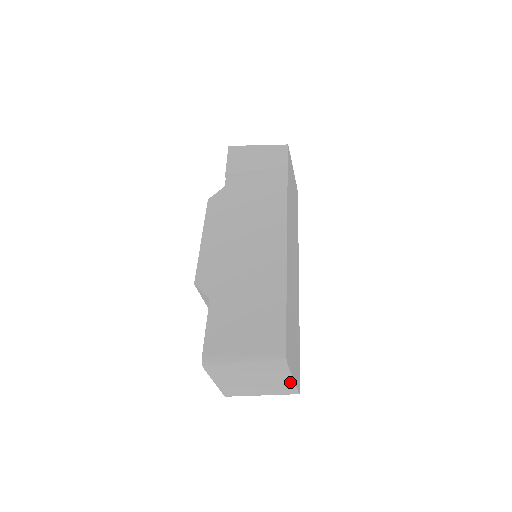
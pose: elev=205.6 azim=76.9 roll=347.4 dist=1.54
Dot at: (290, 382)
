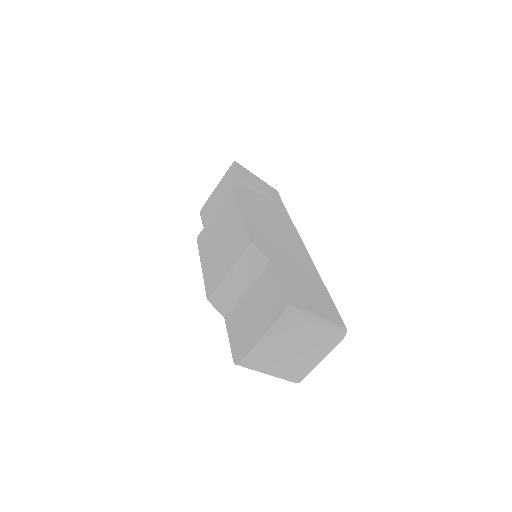
Dot at: (315, 363)
